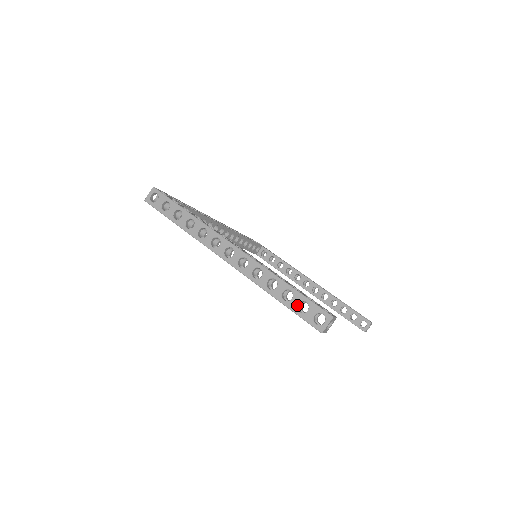
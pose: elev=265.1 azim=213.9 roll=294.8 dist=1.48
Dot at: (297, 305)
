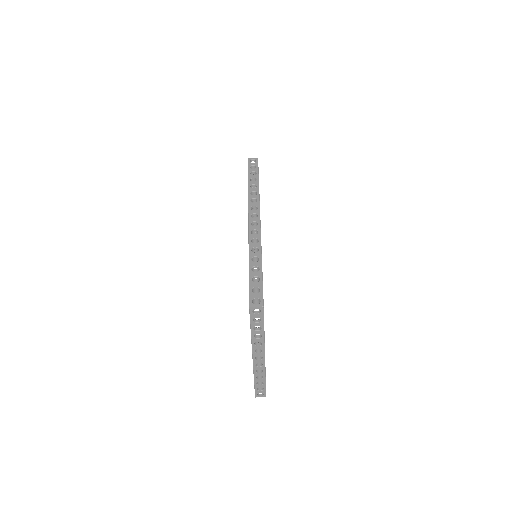
Dot at: occluded
